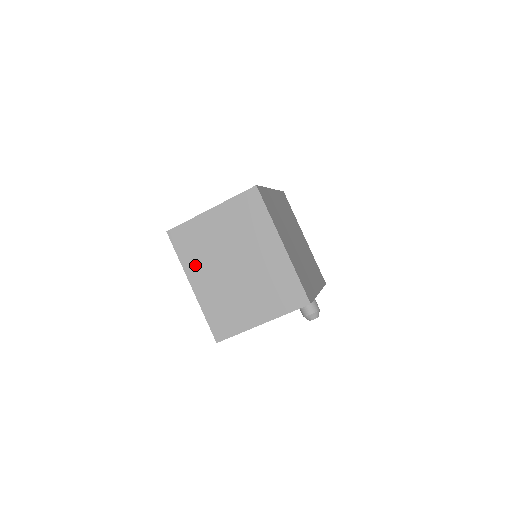
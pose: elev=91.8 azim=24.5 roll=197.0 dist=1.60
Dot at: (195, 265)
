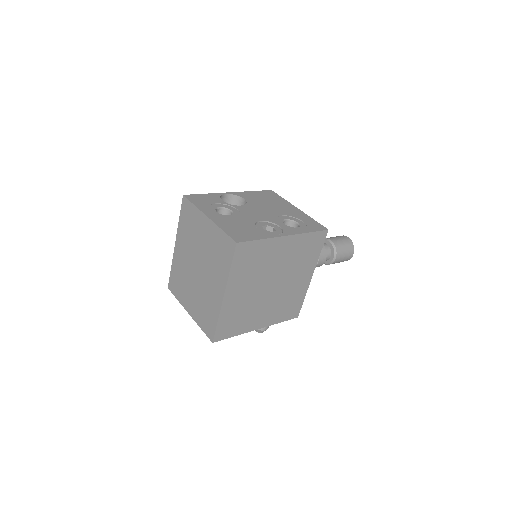
Dot at: (183, 236)
